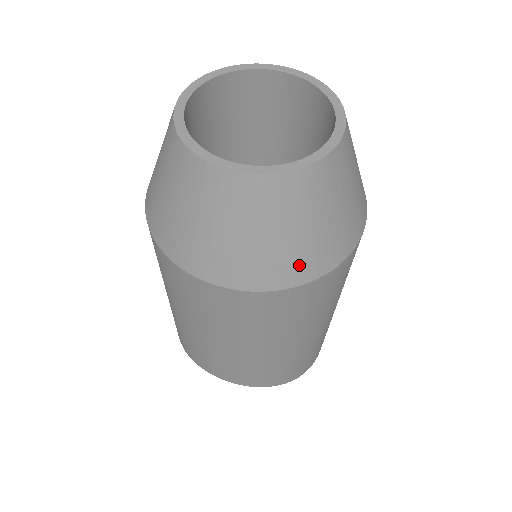
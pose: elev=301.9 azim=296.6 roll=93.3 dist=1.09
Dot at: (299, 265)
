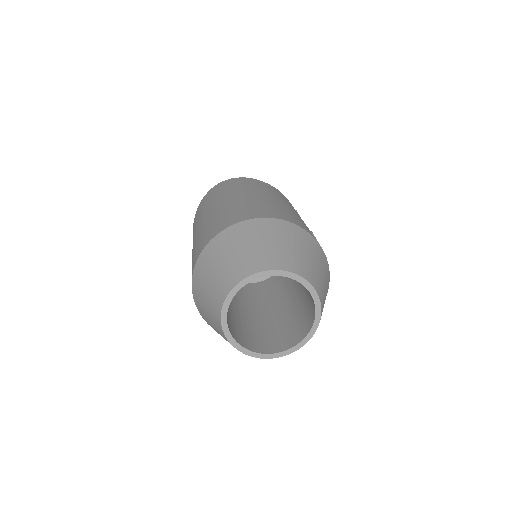
Dot at: occluded
